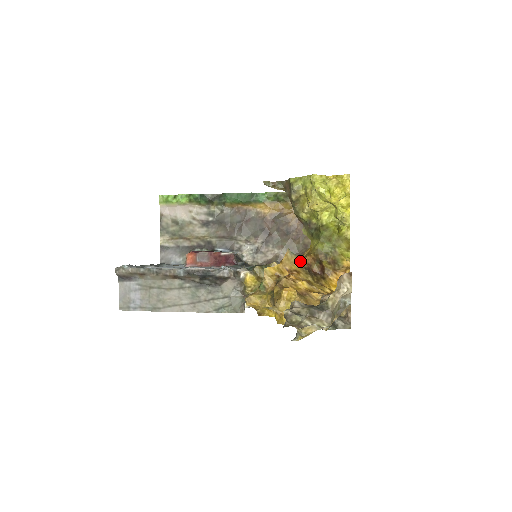
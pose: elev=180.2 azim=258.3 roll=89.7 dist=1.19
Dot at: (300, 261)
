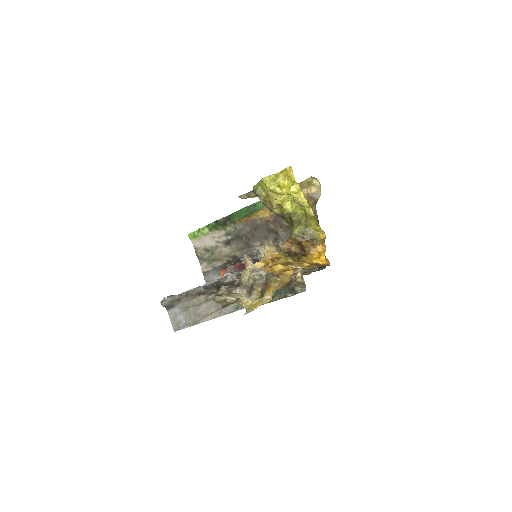
Dot at: (280, 249)
